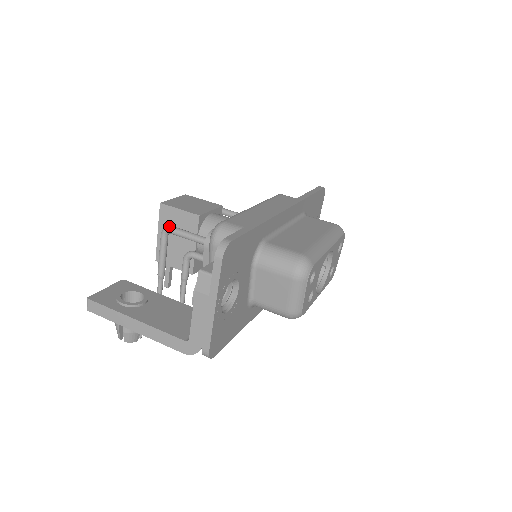
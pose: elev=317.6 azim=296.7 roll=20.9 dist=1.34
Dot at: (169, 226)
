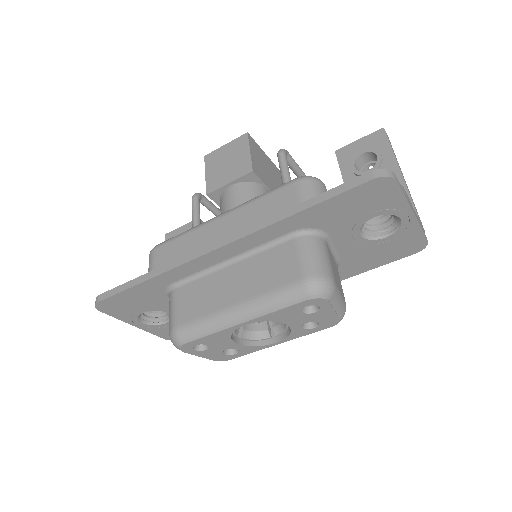
Dot at: (192, 196)
